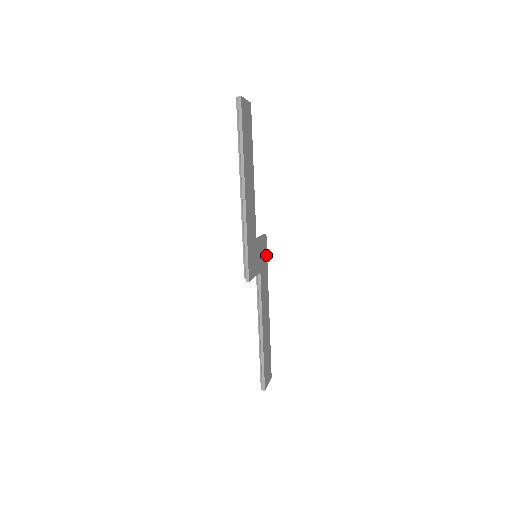
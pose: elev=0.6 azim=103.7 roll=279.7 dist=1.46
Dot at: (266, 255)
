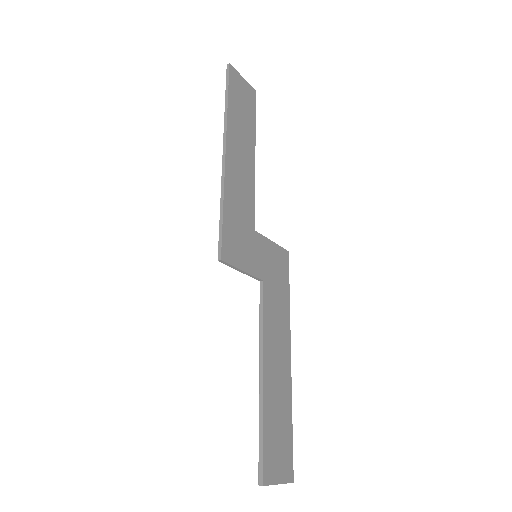
Dot at: (286, 277)
